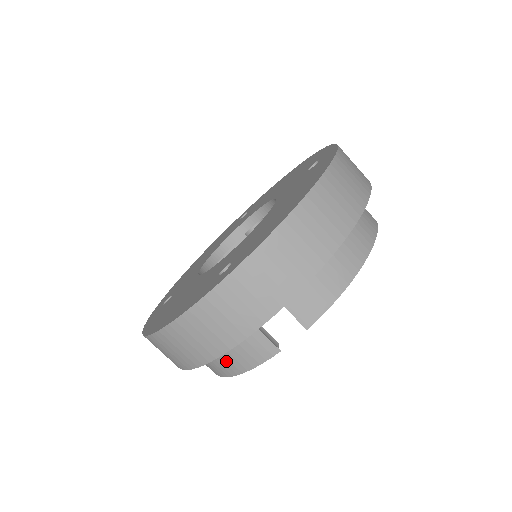
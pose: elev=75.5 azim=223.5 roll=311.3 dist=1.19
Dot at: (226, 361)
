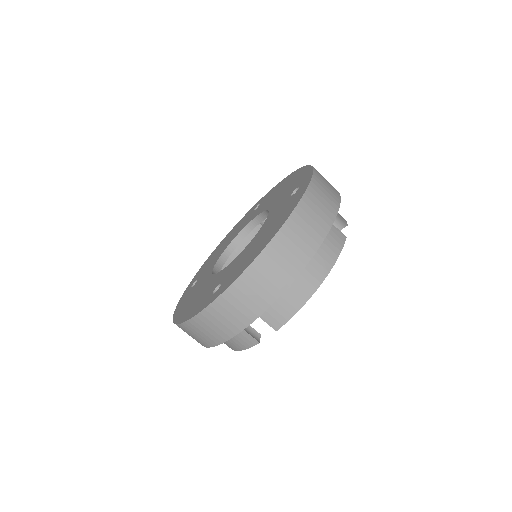
Dot at: (227, 342)
